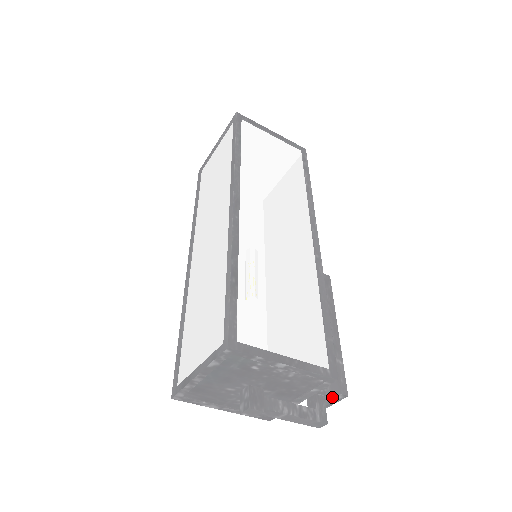
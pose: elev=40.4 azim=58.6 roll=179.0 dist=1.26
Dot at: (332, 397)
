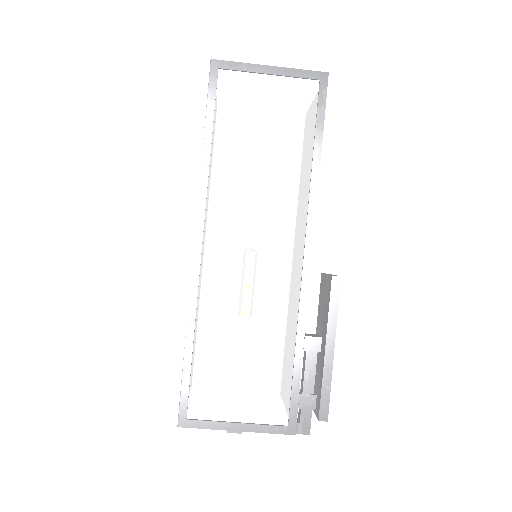
Dot at: (316, 415)
